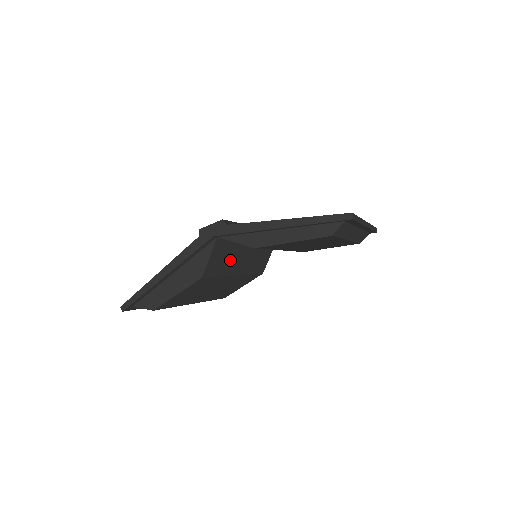
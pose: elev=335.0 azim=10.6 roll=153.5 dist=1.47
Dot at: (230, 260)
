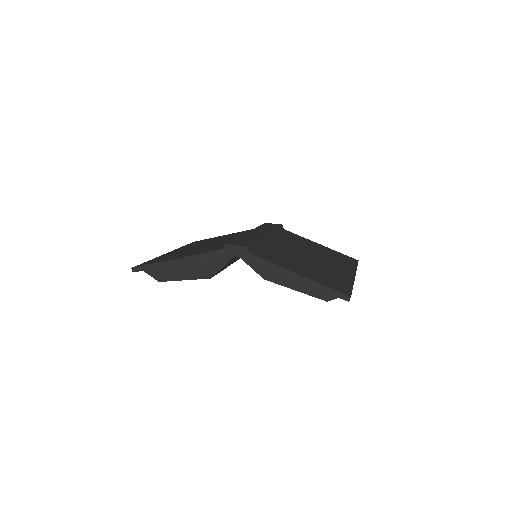
Dot at: (235, 259)
